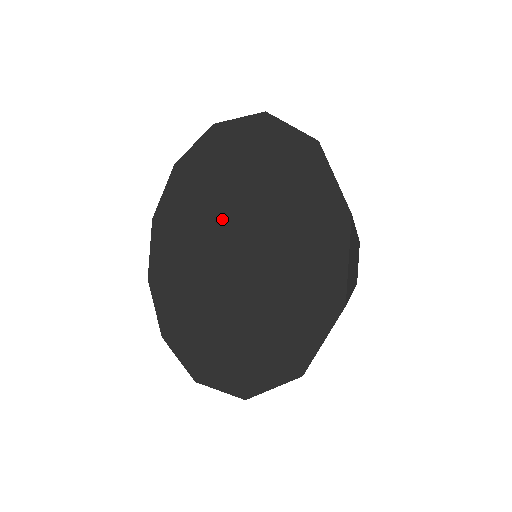
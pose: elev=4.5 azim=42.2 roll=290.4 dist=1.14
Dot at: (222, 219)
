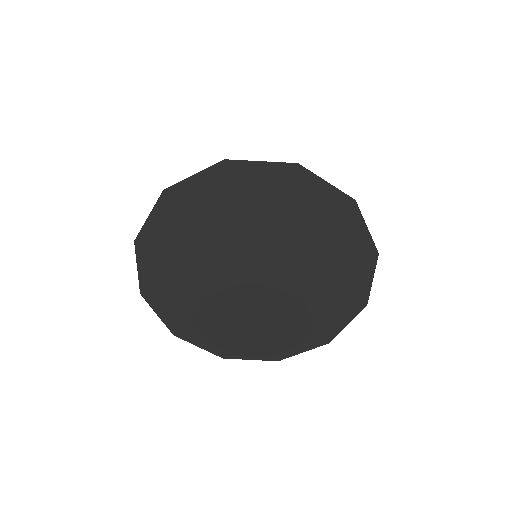
Dot at: (245, 248)
